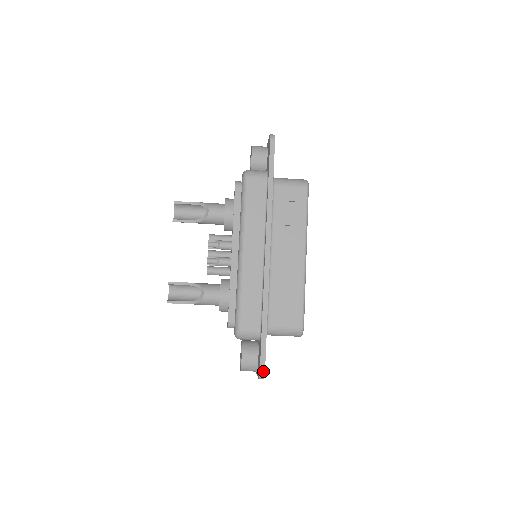
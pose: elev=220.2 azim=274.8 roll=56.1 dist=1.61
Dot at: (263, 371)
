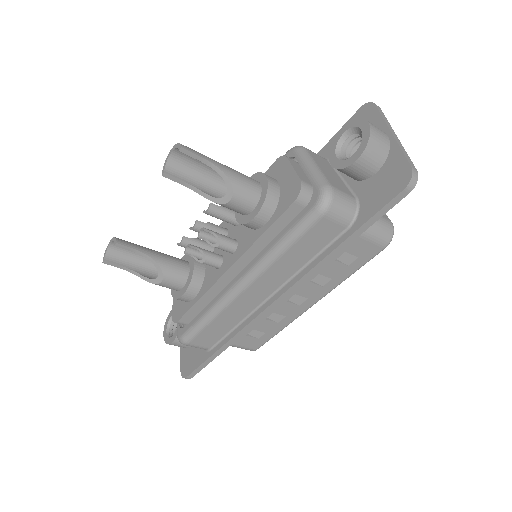
Dot at: (190, 378)
